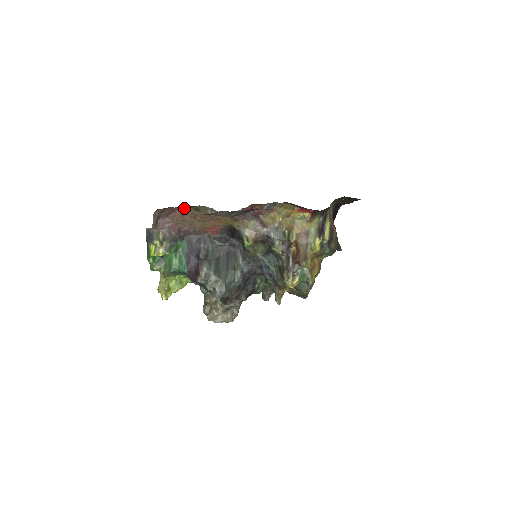
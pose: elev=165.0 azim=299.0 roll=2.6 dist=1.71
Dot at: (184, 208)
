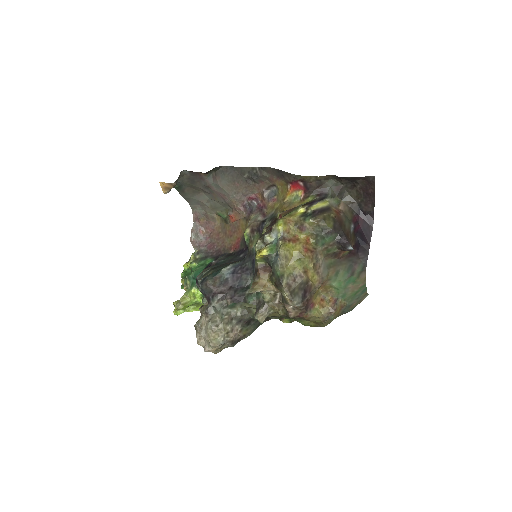
Dot at: (220, 225)
